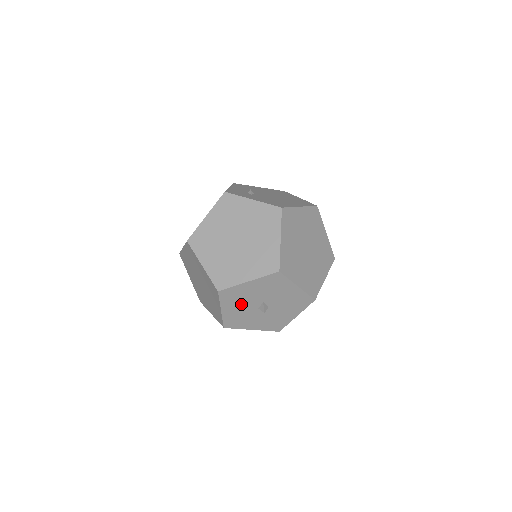
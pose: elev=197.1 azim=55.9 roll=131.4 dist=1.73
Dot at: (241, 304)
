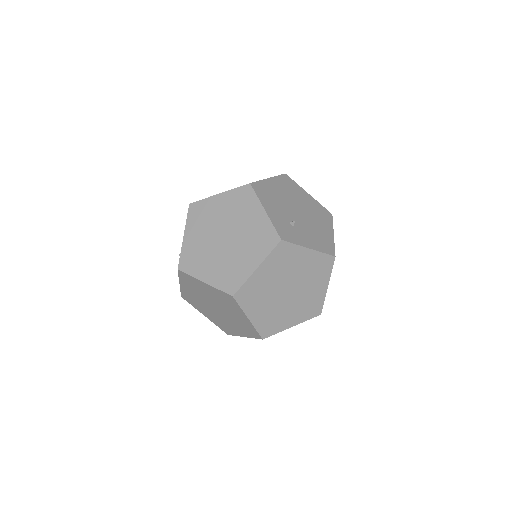
Dot at: occluded
